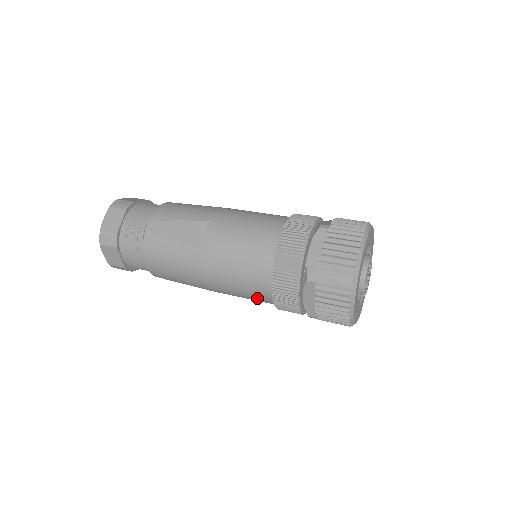
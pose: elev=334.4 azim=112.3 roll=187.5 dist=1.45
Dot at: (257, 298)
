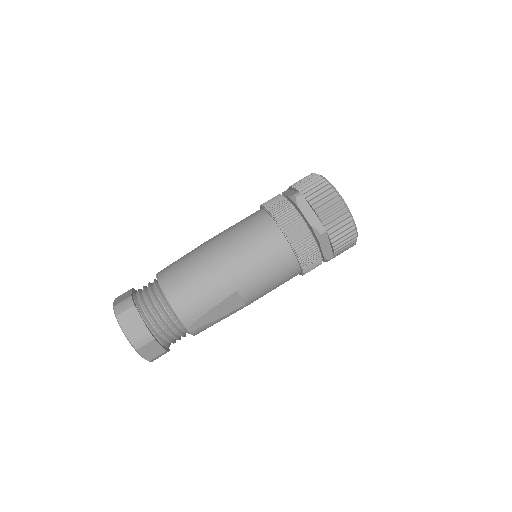
Dot at: occluded
